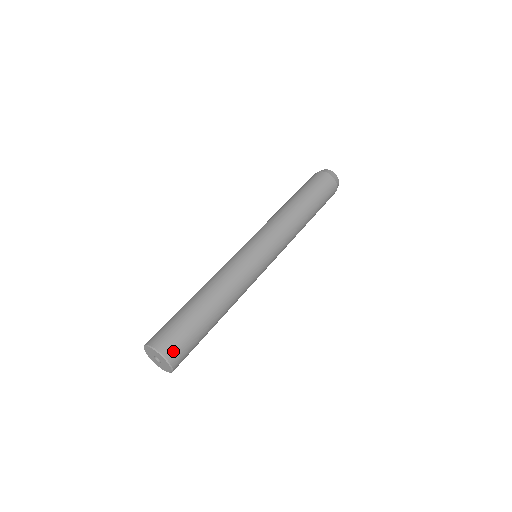
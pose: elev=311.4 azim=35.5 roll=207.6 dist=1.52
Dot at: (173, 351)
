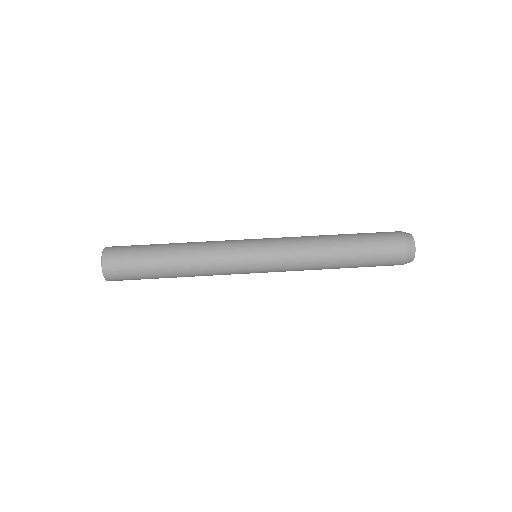
Dot at: (111, 263)
